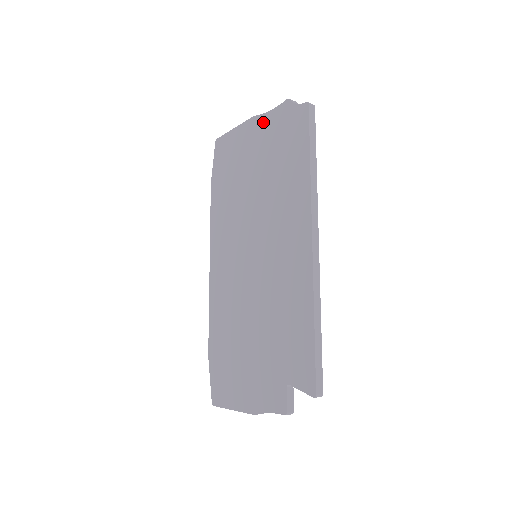
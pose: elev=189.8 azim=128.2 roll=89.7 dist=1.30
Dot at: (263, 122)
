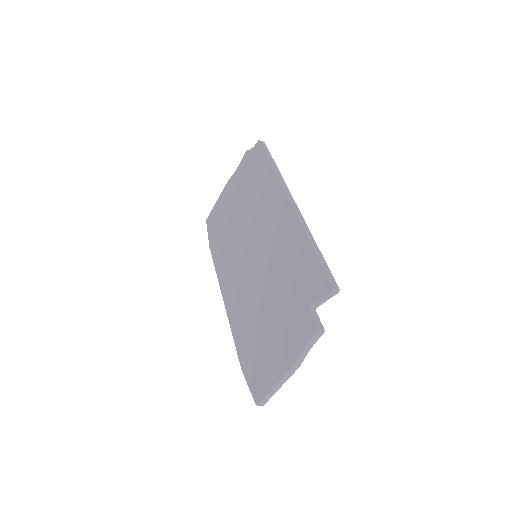
Dot at: (235, 177)
